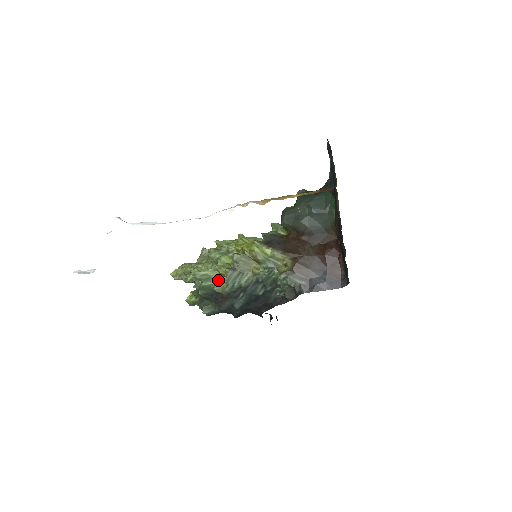
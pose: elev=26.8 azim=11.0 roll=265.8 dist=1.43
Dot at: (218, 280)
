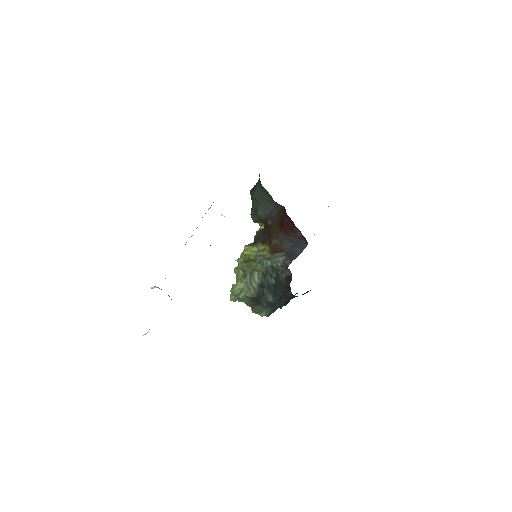
Dot at: (247, 288)
